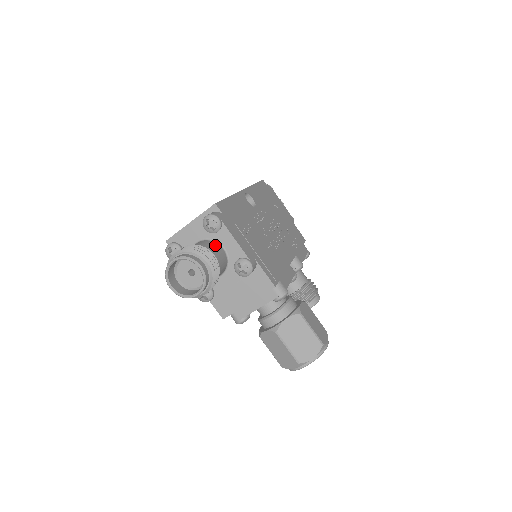
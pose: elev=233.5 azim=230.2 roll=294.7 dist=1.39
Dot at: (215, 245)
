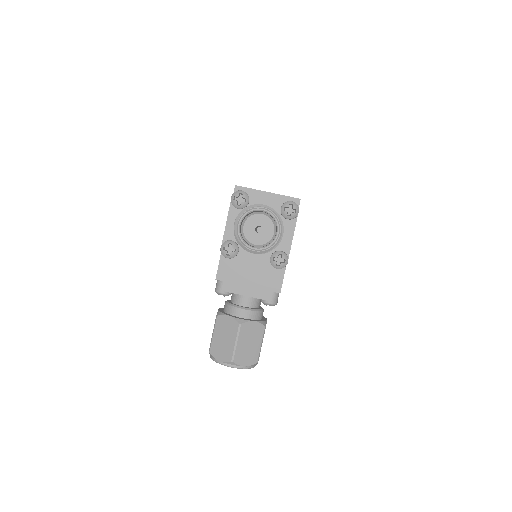
Dot at: occluded
